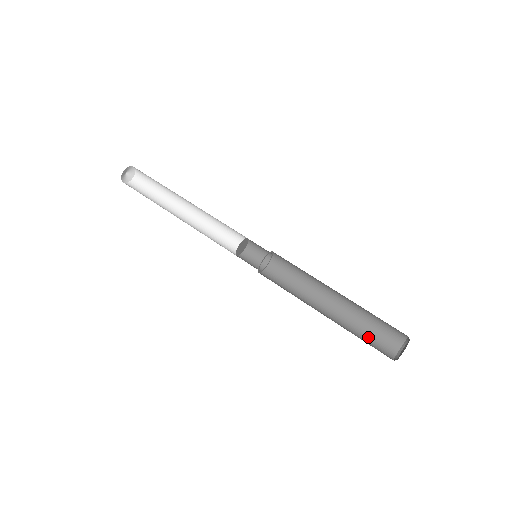
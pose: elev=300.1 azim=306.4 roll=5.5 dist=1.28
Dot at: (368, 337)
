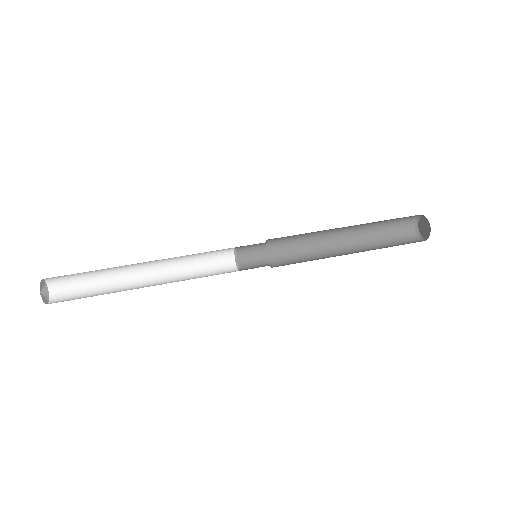
Dot at: (388, 235)
